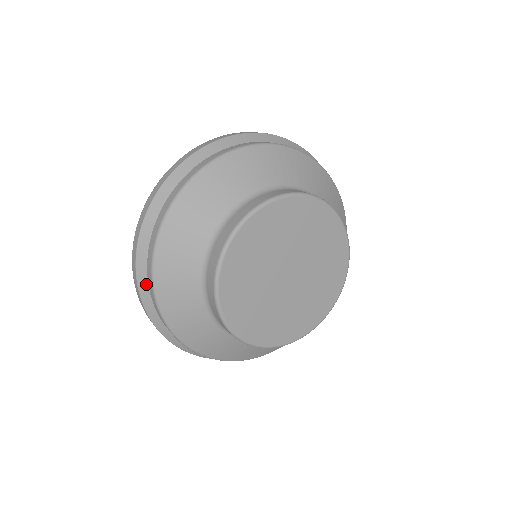
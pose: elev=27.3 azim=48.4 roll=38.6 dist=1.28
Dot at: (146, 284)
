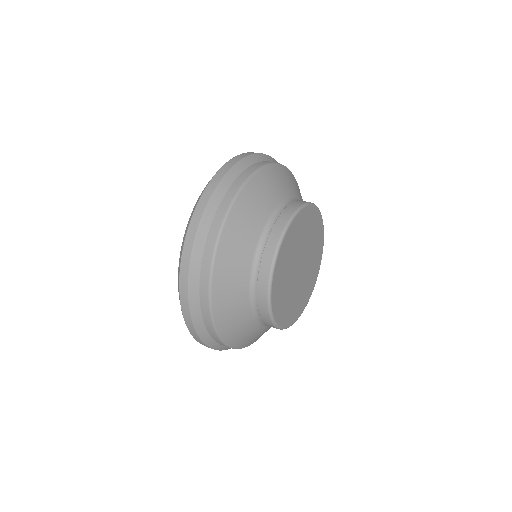
Dot at: (229, 184)
